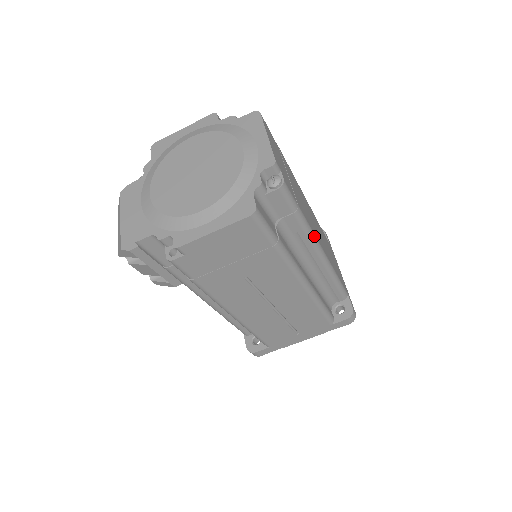
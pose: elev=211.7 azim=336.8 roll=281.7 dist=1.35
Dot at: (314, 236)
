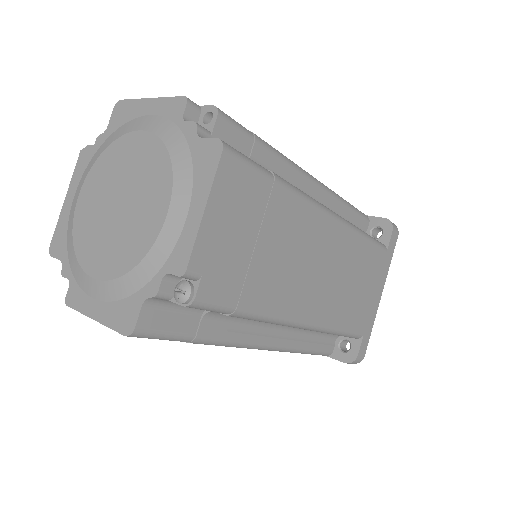
Dot at: (280, 319)
